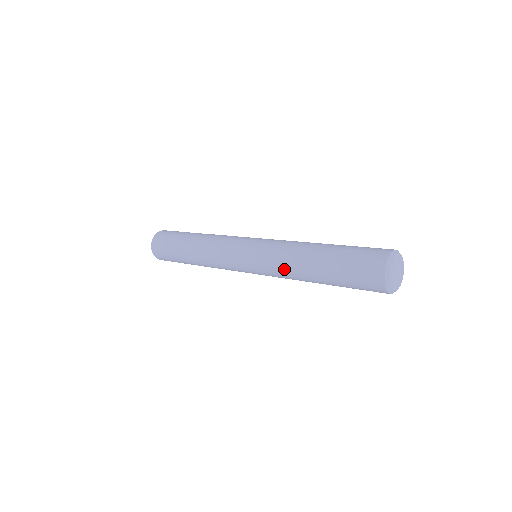
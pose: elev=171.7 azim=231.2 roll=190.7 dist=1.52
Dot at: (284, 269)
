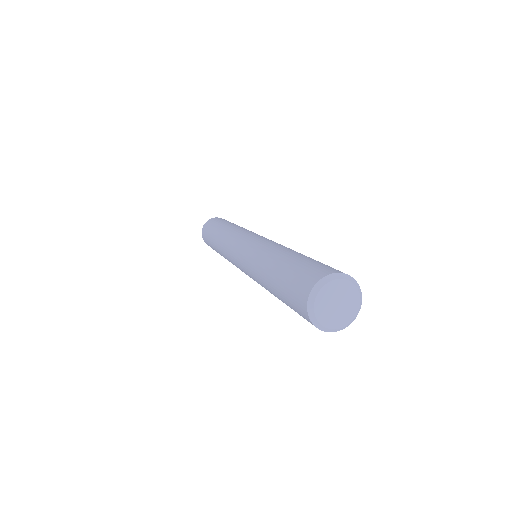
Dot at: (254, 263)
